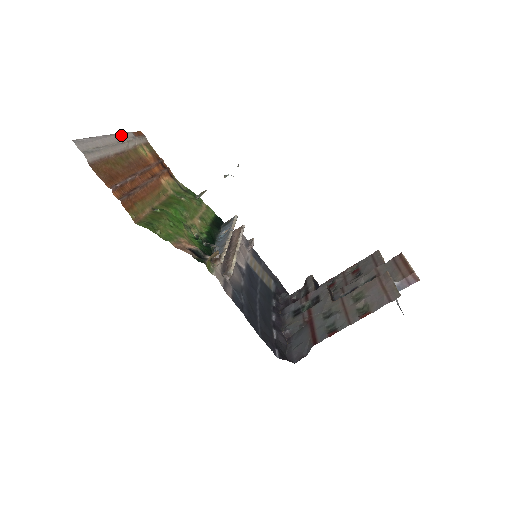
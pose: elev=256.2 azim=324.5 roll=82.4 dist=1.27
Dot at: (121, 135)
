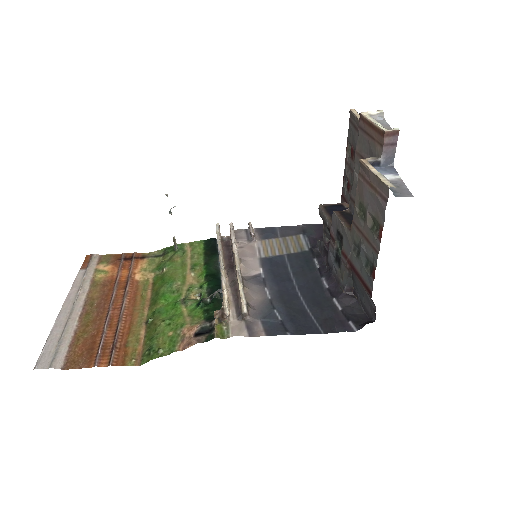
Dot at: (72, 290)
